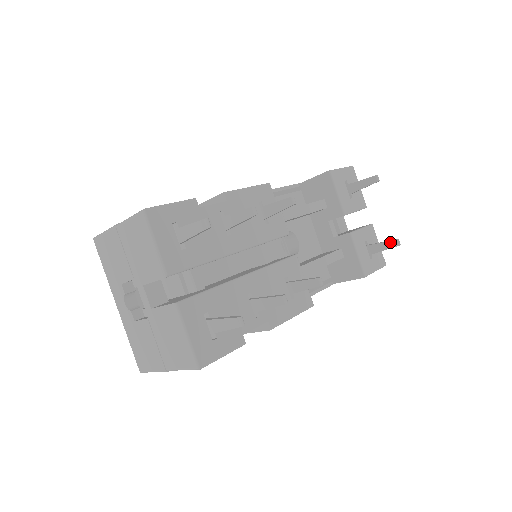
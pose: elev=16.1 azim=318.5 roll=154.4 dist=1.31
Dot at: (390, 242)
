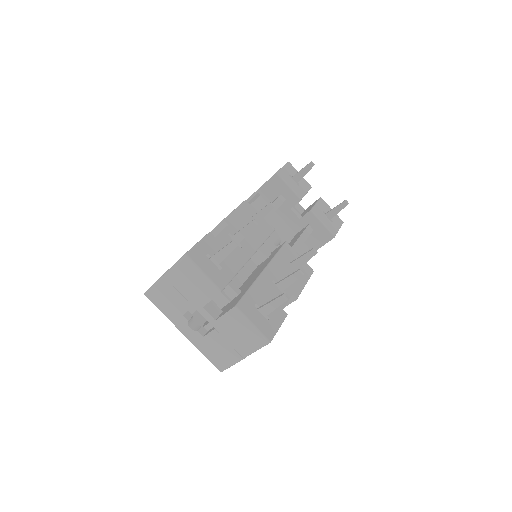
Dot at: (341, 205)
